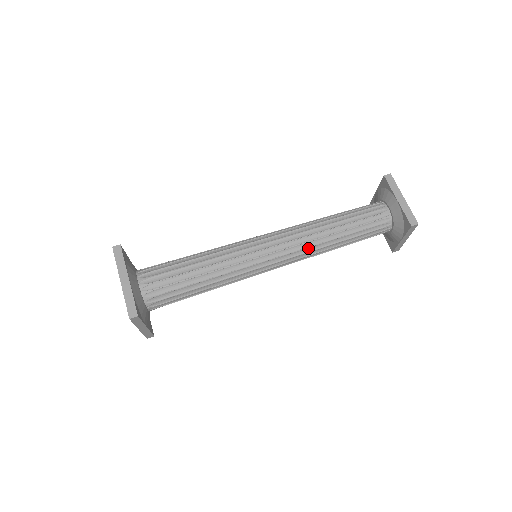
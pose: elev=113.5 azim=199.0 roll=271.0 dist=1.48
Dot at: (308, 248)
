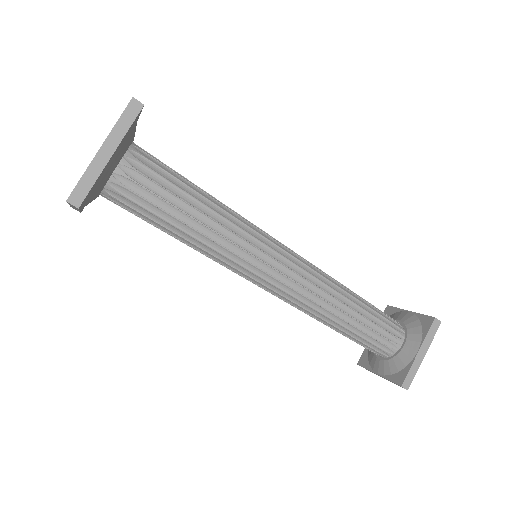
Dot at: (305, 304)
